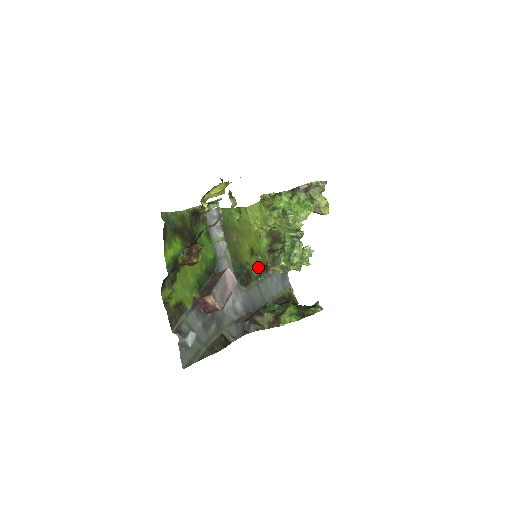
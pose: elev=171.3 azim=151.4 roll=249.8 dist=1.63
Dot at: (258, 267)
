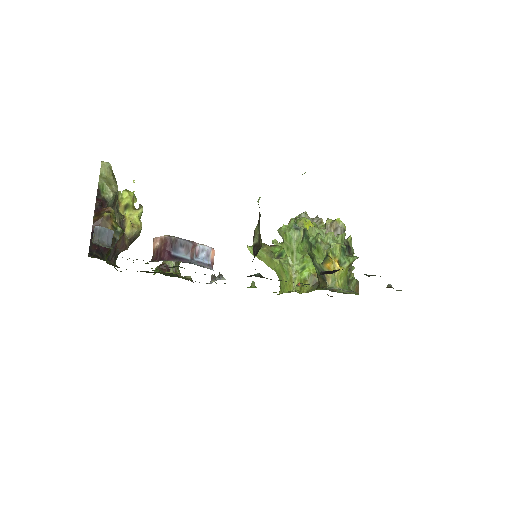
Dot at: occluded
